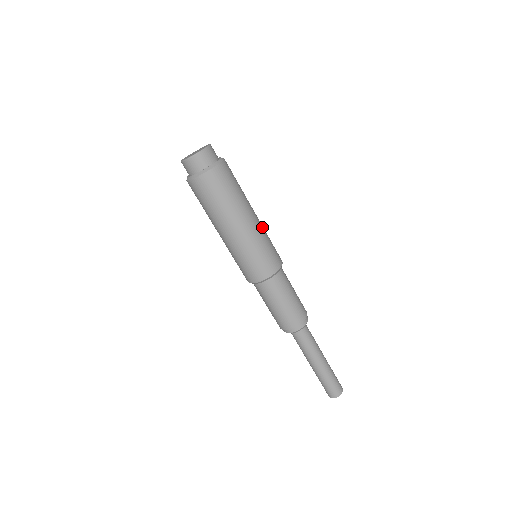
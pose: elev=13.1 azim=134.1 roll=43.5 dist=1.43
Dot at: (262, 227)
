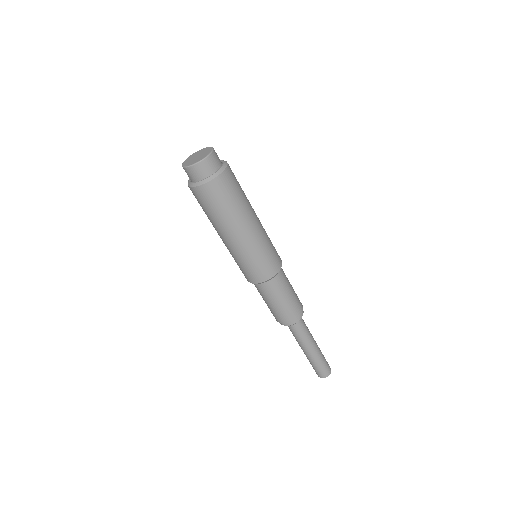
Dot at: (253, 244)
